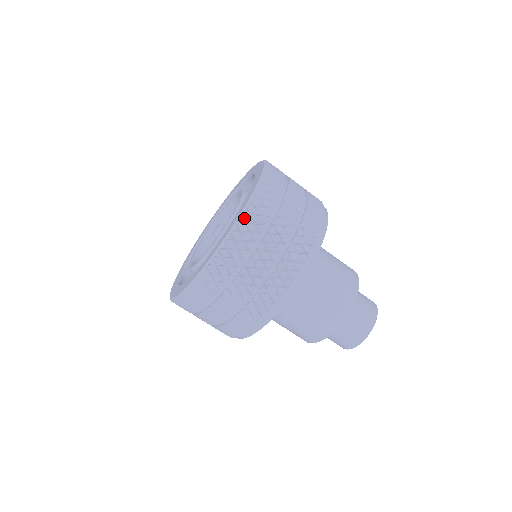
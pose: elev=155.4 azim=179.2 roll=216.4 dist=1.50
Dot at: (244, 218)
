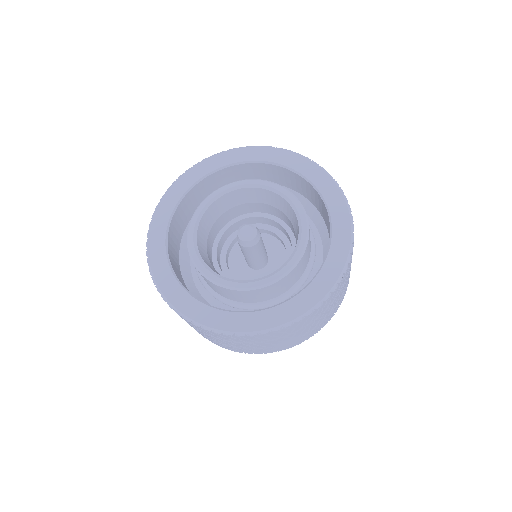
Dot at: (222, 334)
